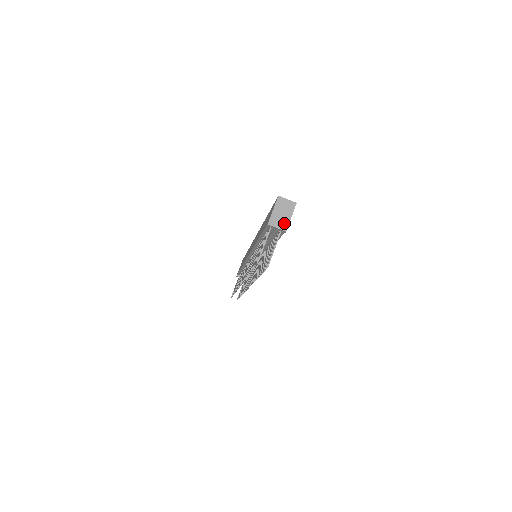
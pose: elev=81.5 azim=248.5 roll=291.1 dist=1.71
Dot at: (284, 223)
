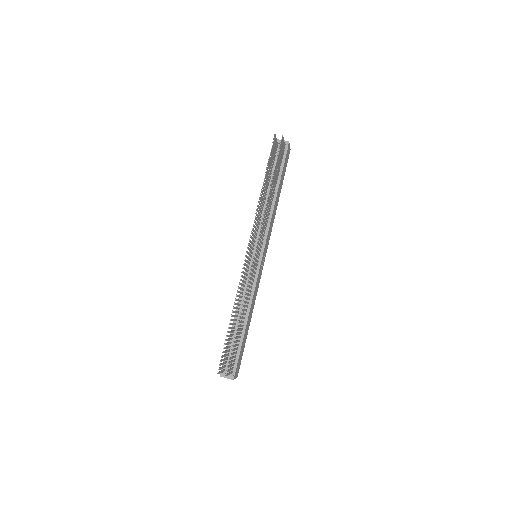
Dot at: occluded
